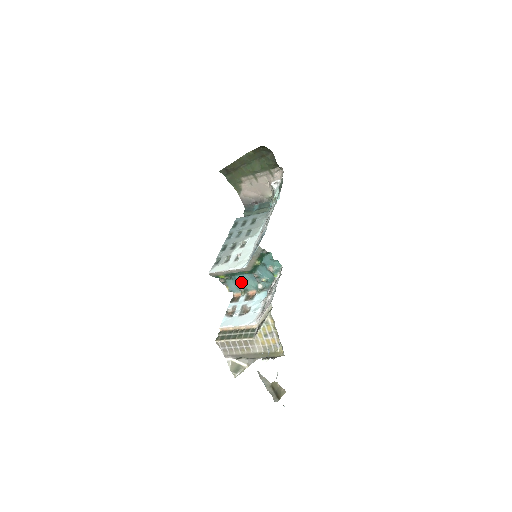
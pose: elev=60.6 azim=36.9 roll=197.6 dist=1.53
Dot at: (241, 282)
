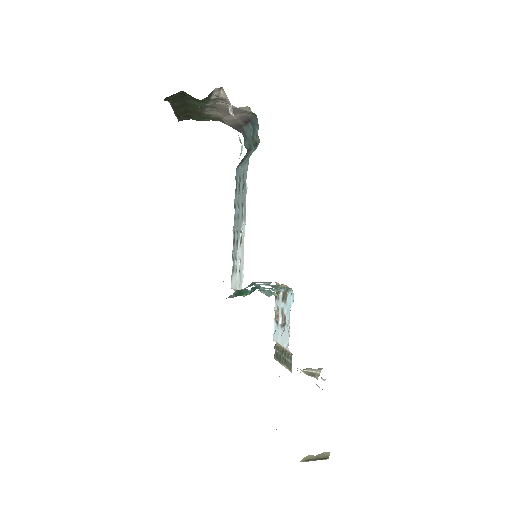
Dot at: occluded
